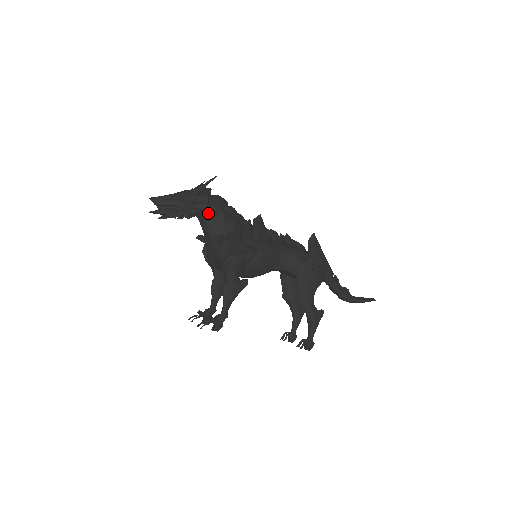
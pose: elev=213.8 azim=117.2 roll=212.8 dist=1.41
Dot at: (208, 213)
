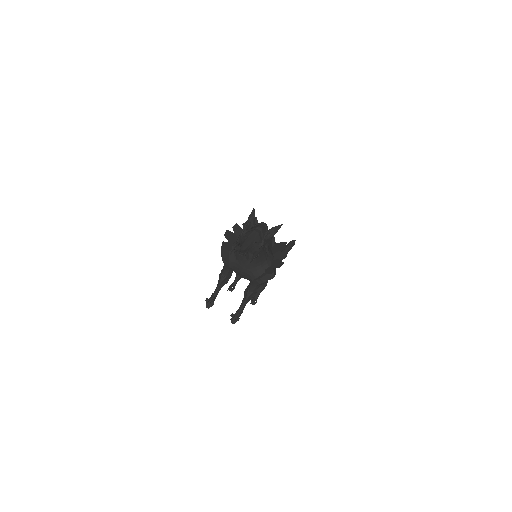
Dot at: (263, 248)
